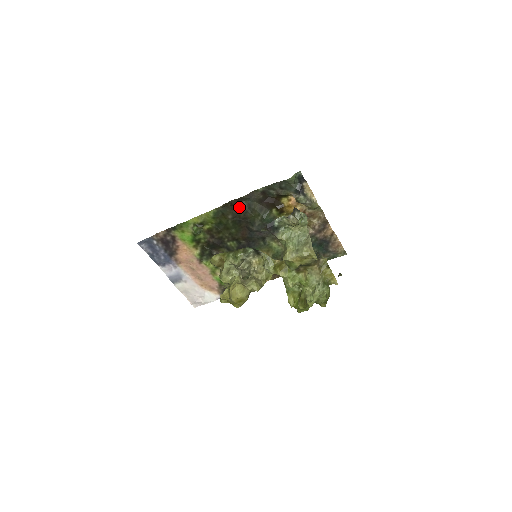
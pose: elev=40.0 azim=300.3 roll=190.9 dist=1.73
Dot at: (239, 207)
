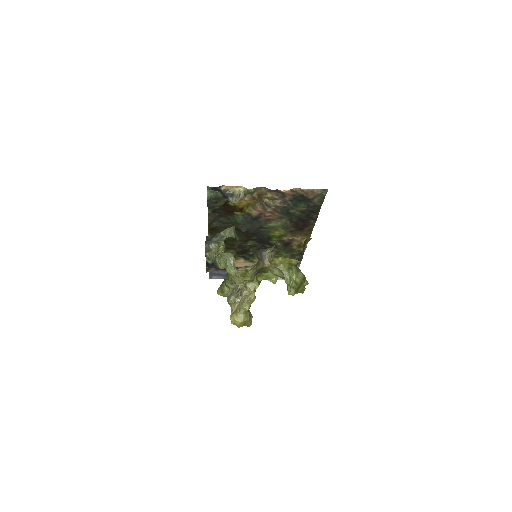
Dot at: (217, 228)
